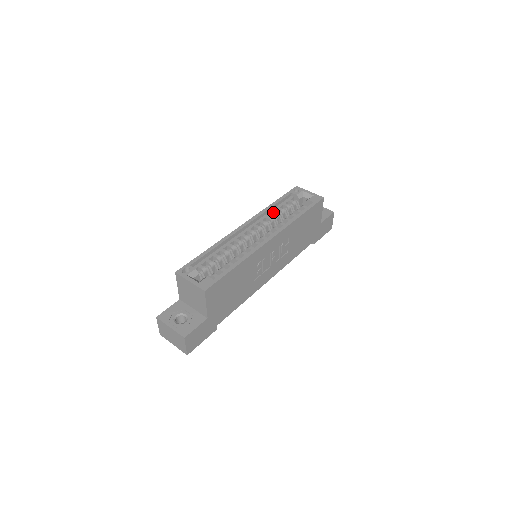
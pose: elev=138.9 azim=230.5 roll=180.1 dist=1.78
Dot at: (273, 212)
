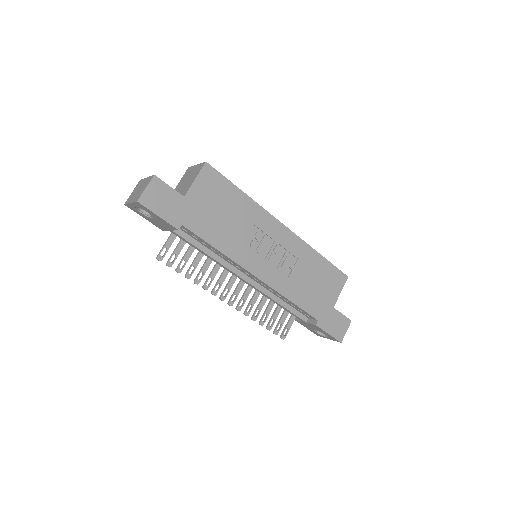
Dot at: occluded
